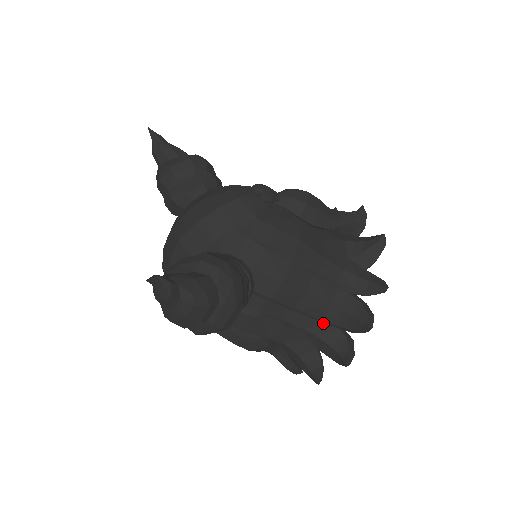
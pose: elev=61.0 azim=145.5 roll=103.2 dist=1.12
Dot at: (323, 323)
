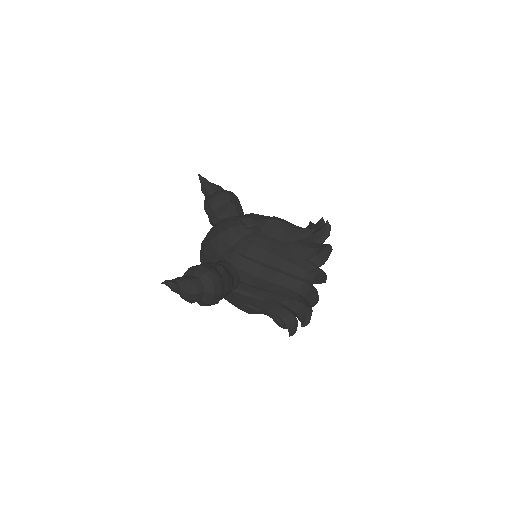
Dot at: (291, 300)
